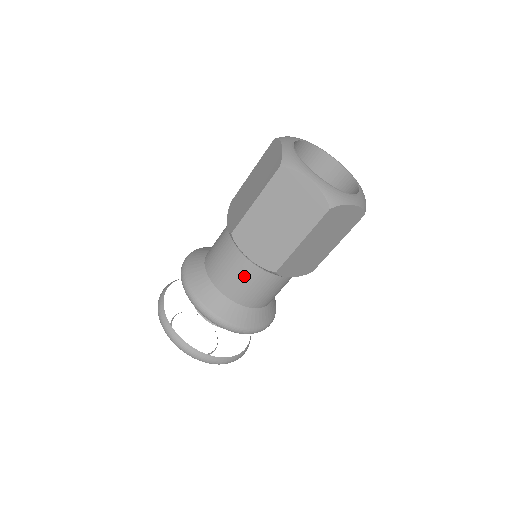
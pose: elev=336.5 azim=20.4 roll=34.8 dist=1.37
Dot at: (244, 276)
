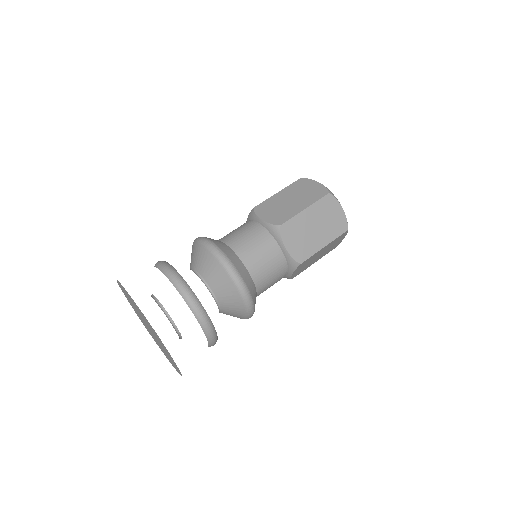
Dot at: (273, 262)
